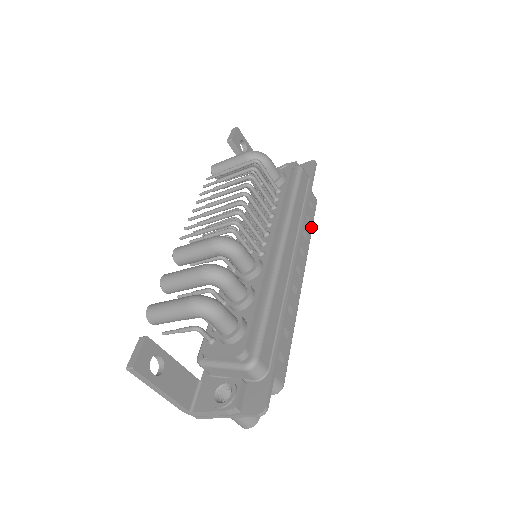
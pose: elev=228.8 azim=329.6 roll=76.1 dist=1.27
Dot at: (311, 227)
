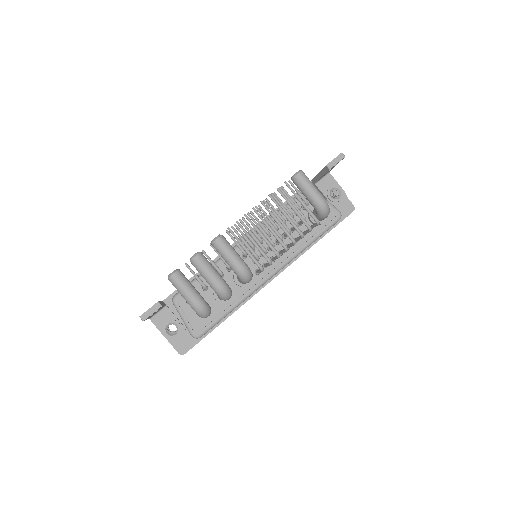
Dot at: occluded
